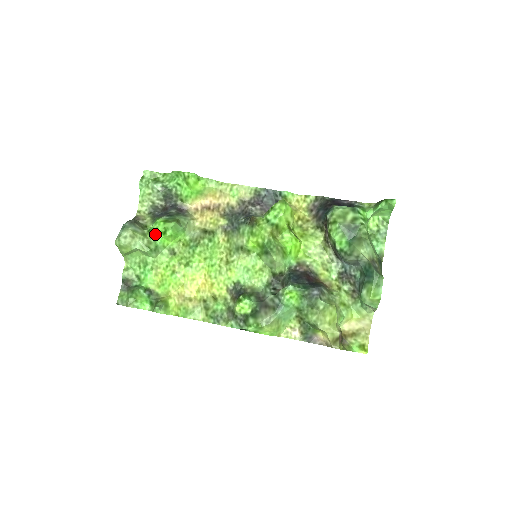
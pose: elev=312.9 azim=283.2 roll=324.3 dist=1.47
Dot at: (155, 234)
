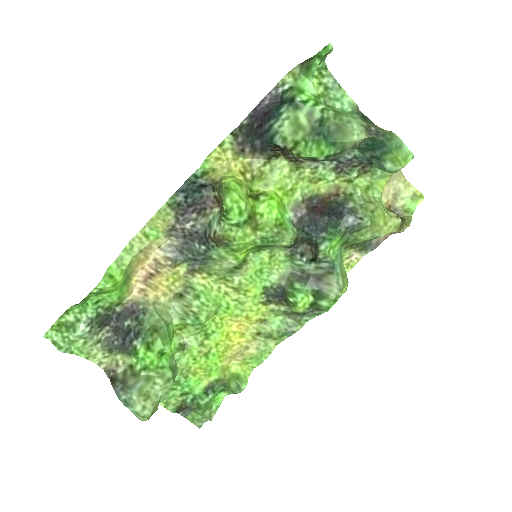
Dot at: (156, 366)
